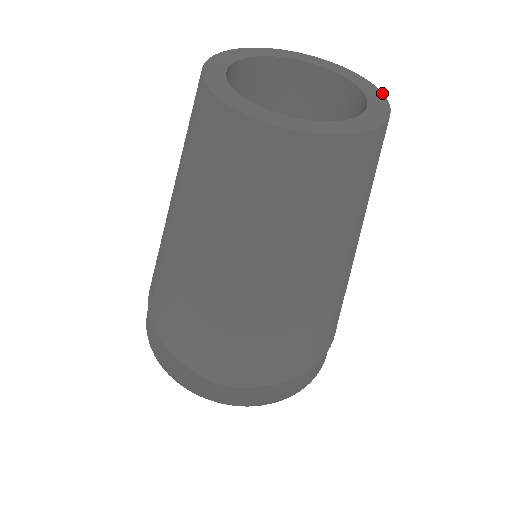
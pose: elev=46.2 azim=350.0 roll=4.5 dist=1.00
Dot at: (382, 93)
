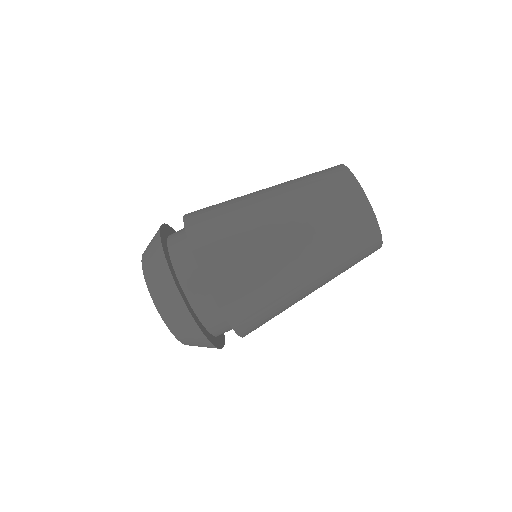
Dot at: occluded
